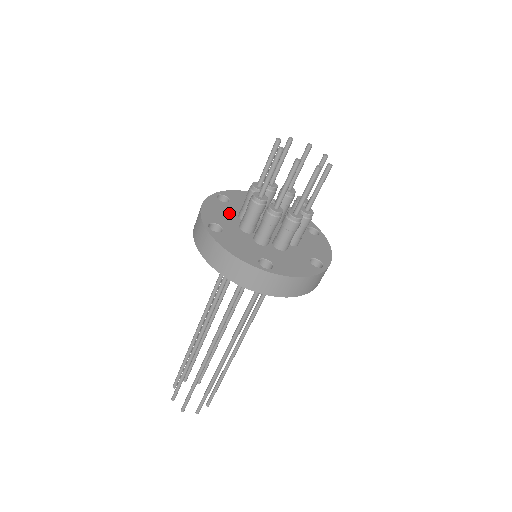
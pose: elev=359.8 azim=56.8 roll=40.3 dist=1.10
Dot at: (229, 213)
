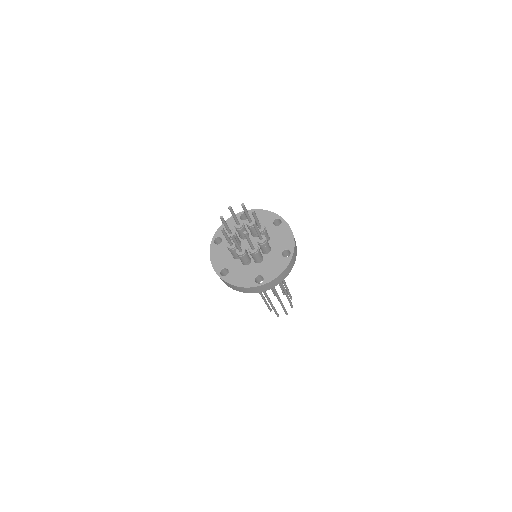
Dot at: occluded
